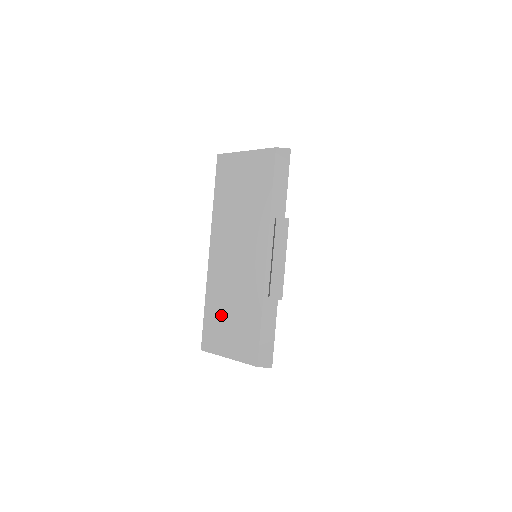
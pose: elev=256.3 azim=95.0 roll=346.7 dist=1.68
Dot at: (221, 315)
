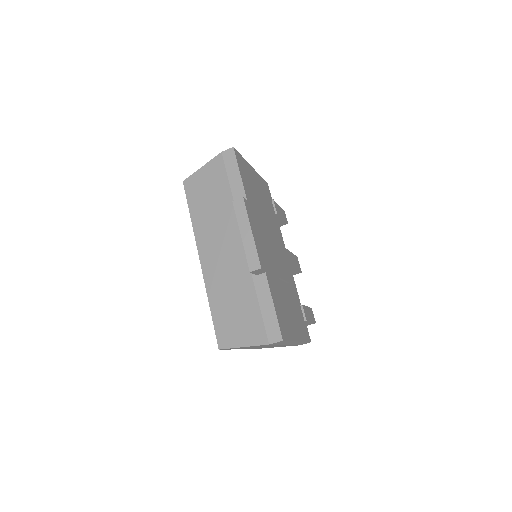
Dot at: (225, 310)
